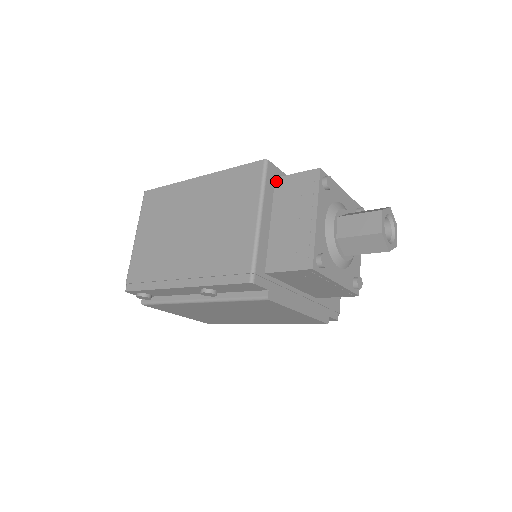
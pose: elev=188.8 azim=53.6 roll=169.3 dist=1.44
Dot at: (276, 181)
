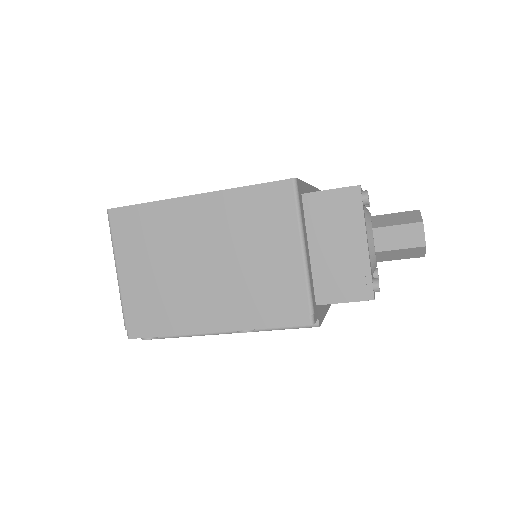
Dot at: (304, 198)
